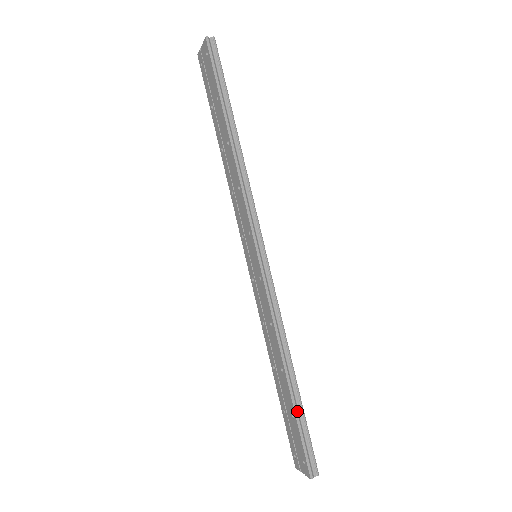
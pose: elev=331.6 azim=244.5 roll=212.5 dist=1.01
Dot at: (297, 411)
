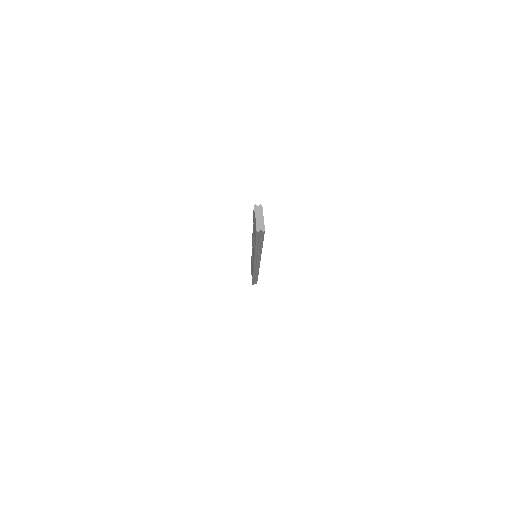
Dot at: occluded
